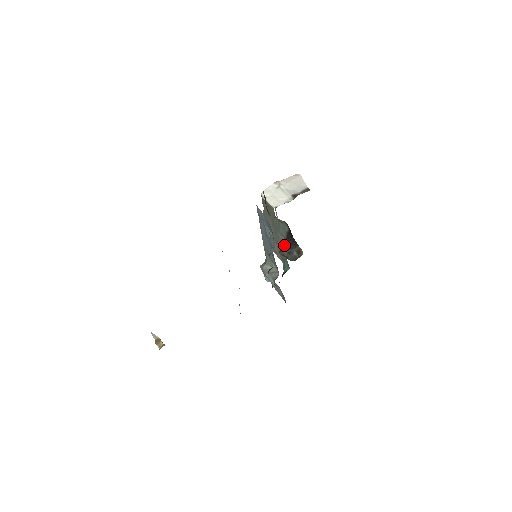
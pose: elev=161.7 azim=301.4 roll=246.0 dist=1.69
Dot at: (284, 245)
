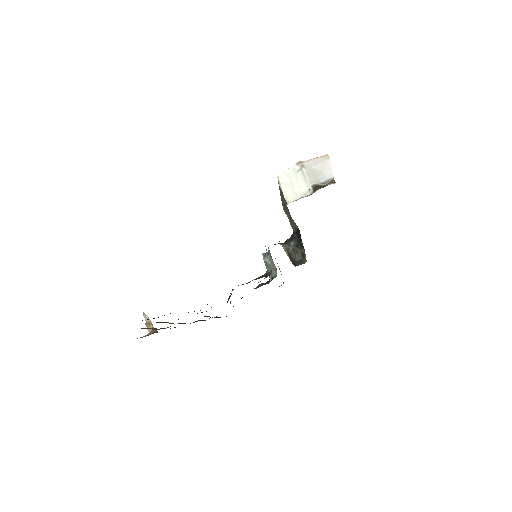
Dot at: (292, 237)
